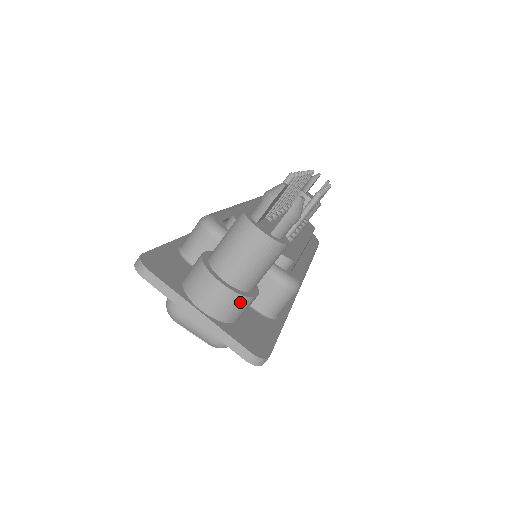
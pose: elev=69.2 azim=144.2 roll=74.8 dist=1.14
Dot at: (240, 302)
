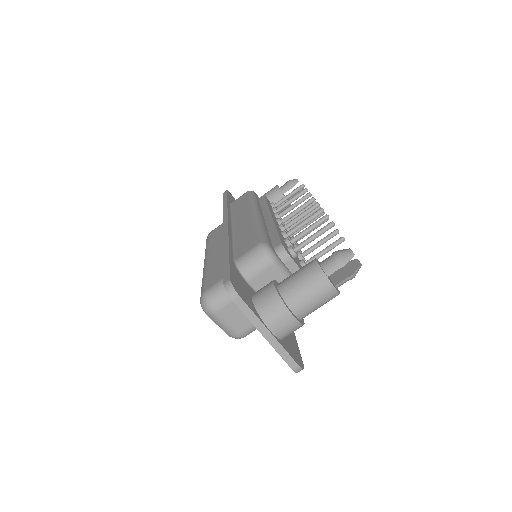
Dot at: (298, 328)
